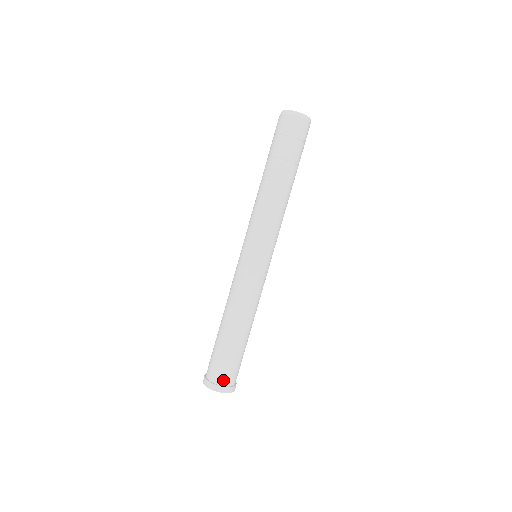
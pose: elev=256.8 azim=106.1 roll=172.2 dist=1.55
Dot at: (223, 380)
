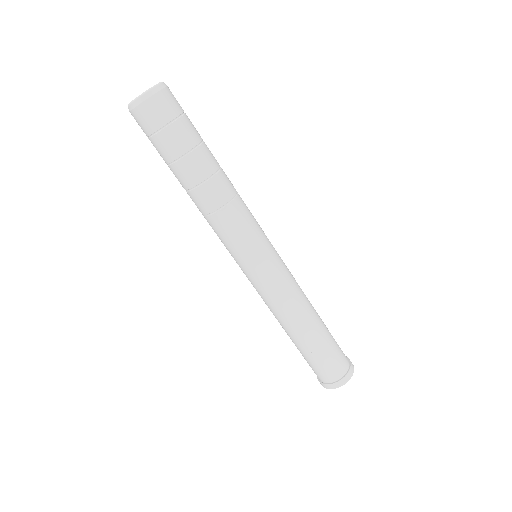
Dot at: (333, 376)
